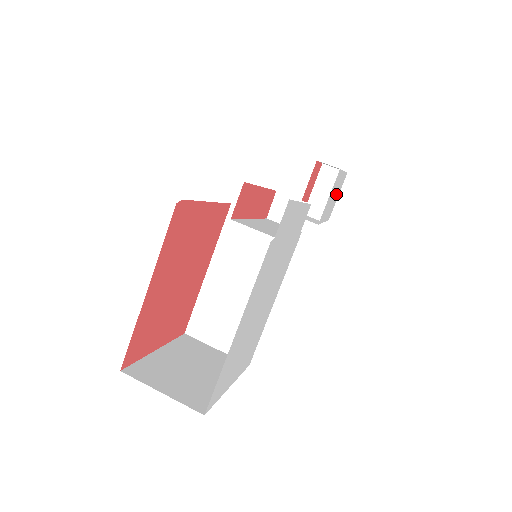
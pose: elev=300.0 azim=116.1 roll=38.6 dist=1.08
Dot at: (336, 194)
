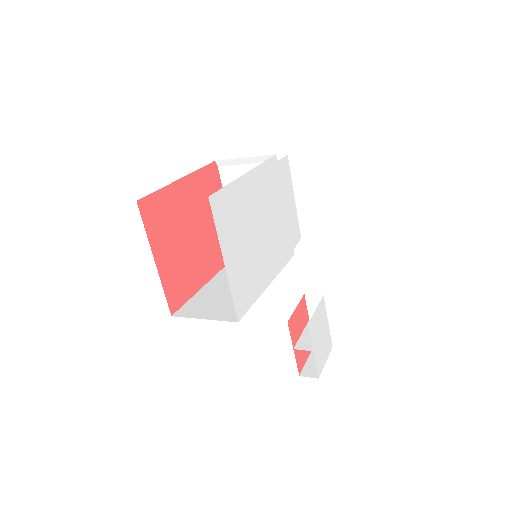
Dot at: (323, 345)
